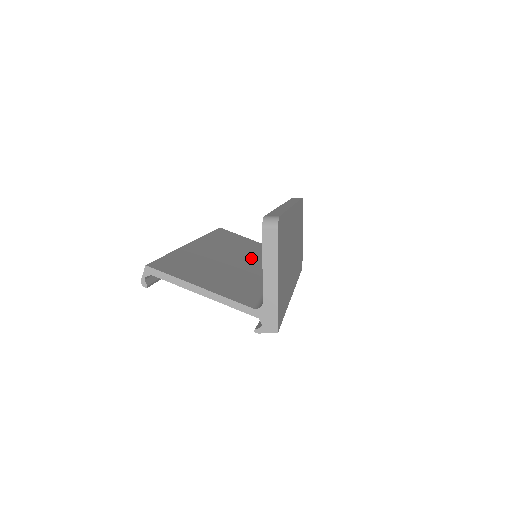
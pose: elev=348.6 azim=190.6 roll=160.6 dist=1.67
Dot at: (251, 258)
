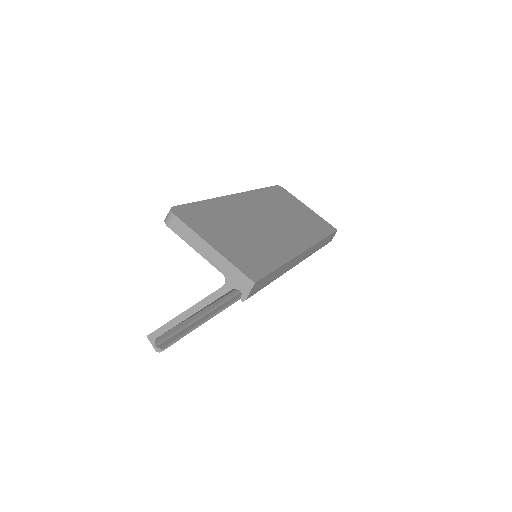
Dot at: occluded
